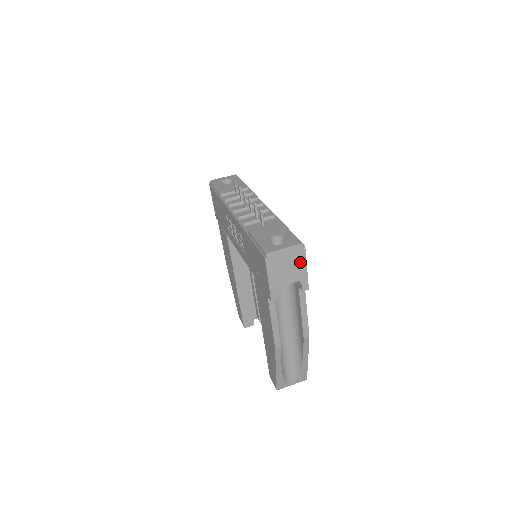
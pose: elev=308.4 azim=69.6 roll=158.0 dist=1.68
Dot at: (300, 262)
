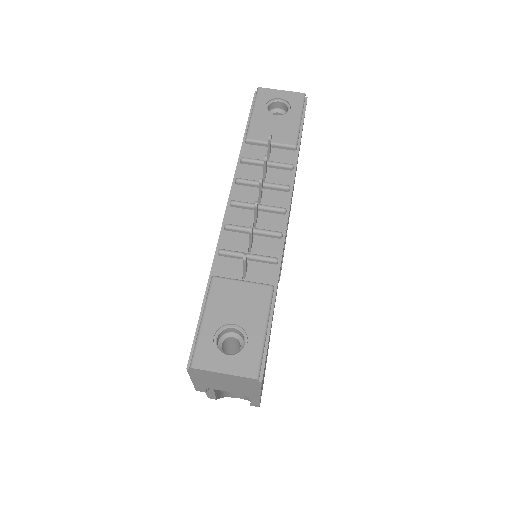
Dot at: (250, 387)
